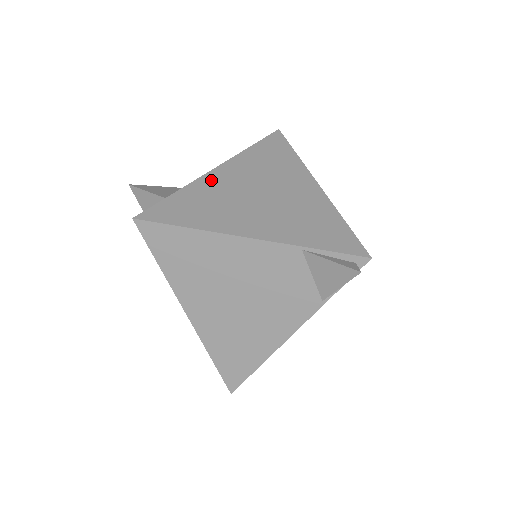
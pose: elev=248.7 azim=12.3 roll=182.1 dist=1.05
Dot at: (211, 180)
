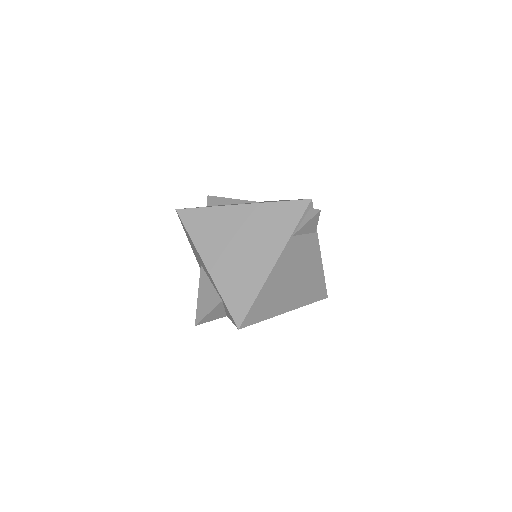
Dot at: (217, 272)
